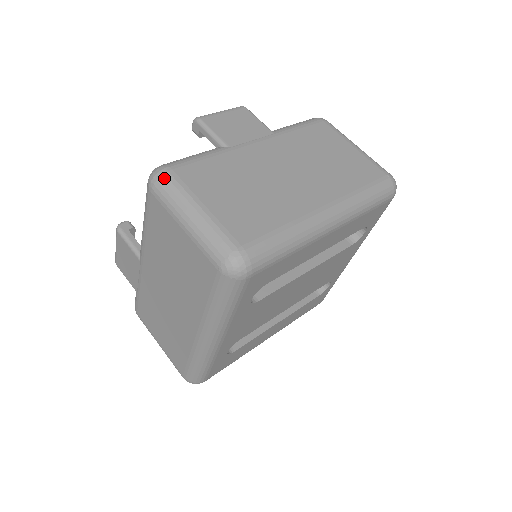
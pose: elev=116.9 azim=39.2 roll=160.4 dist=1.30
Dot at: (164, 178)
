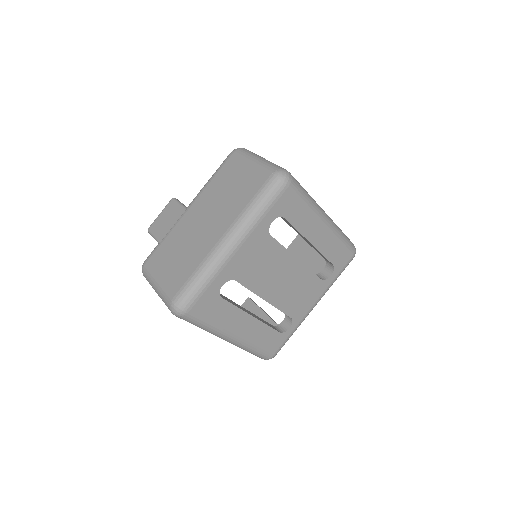
Dot at: (245, 149)
